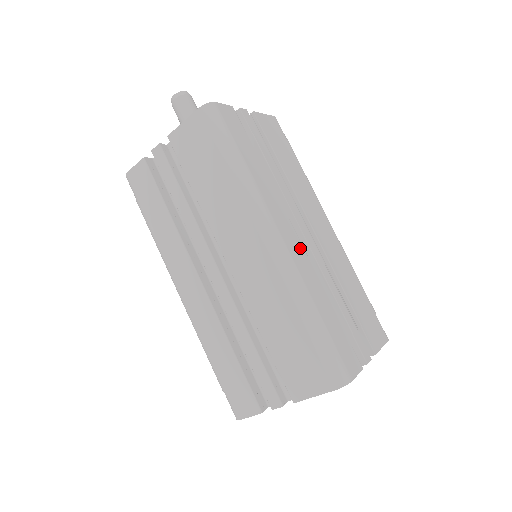
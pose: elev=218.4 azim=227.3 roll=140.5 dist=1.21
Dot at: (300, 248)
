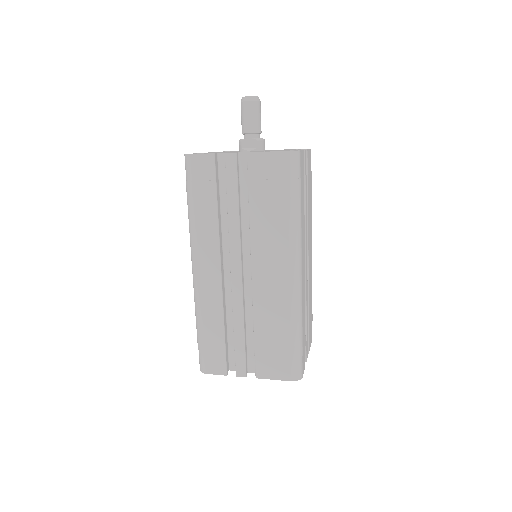
Dot at: (304, 278)
